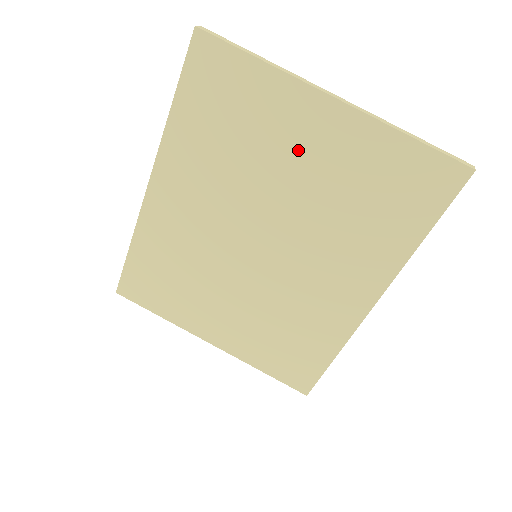
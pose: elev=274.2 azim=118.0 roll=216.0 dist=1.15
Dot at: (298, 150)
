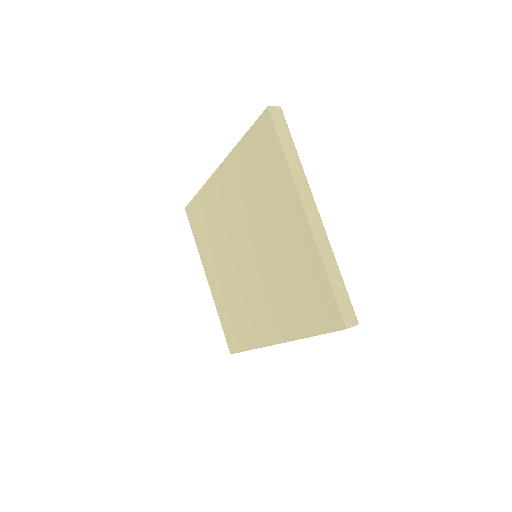
Dot at: (280, 224)
